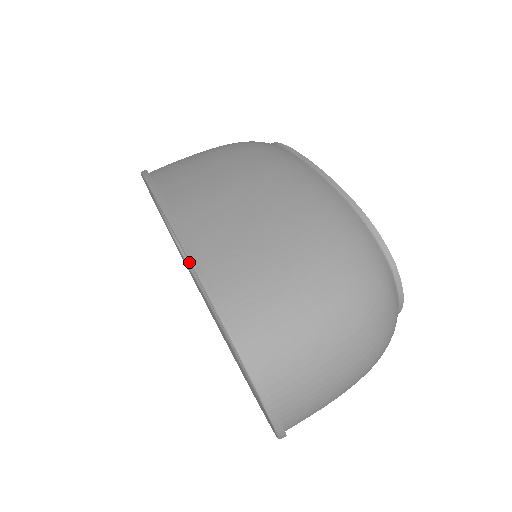
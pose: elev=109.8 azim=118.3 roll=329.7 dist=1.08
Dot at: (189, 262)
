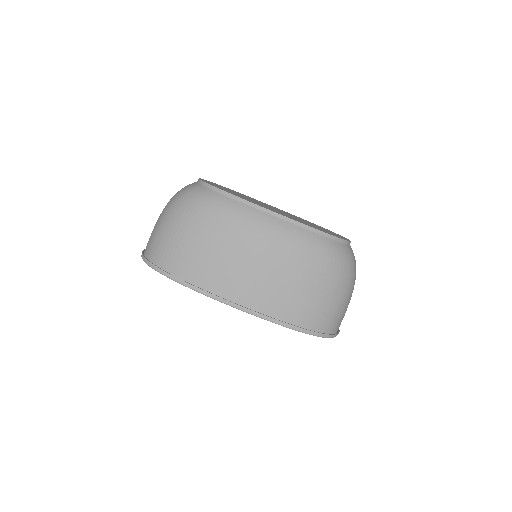
Dot at: occluded
